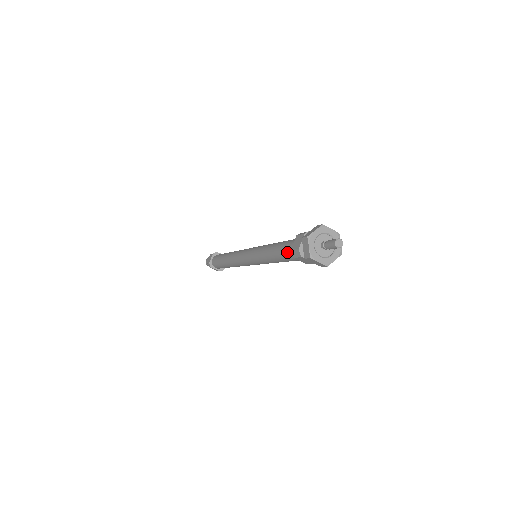
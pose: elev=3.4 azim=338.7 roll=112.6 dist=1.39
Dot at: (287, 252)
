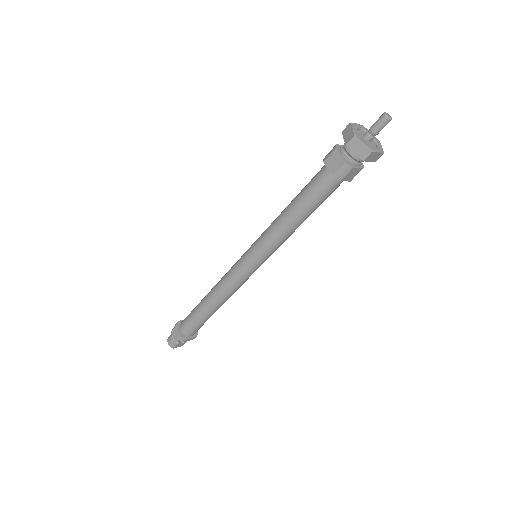
Dot at: (322, 189)
